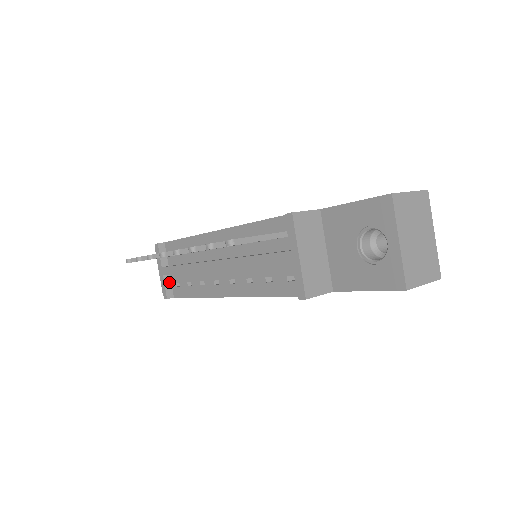
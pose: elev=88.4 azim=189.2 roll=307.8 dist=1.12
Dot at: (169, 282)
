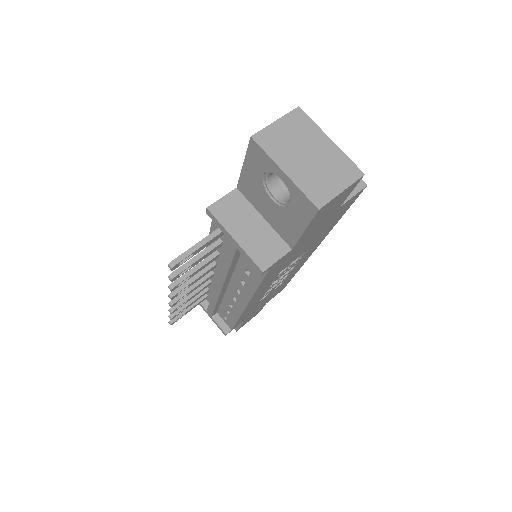
Dot at: (220, 320)
